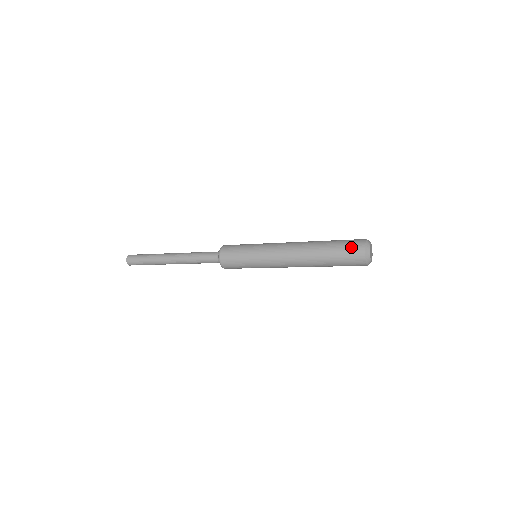
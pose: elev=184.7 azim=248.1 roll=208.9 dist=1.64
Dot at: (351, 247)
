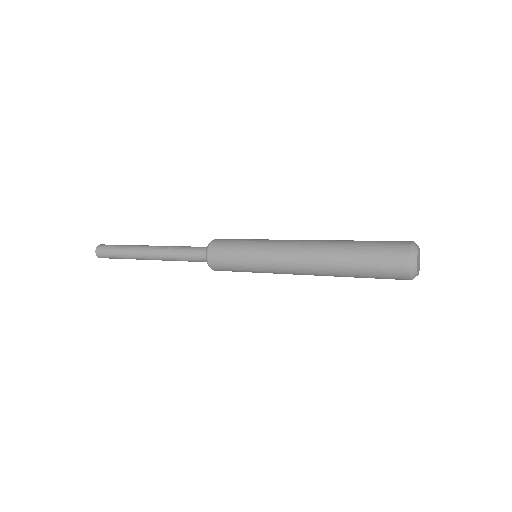
Dot at: (391, 242)
